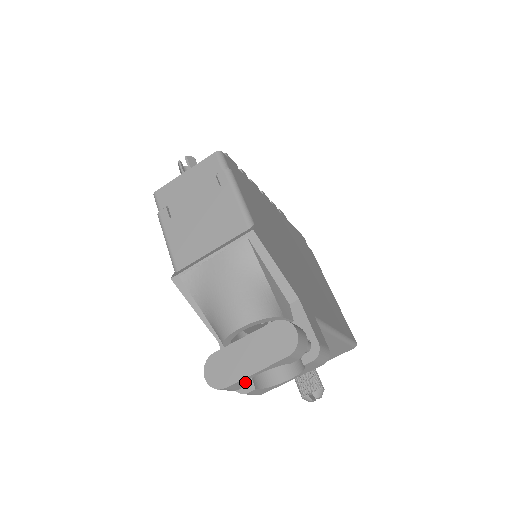
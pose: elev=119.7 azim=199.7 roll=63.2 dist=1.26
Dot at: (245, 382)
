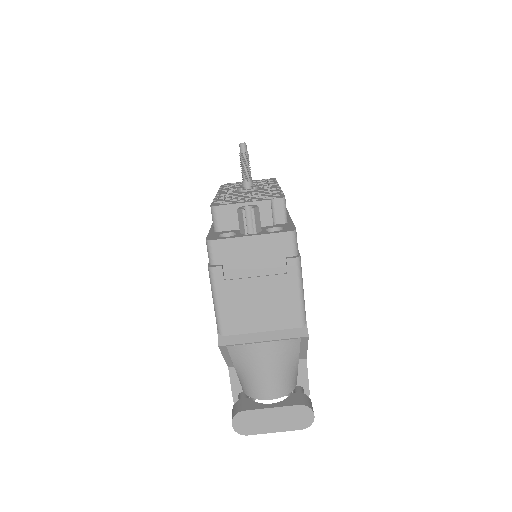
Dot at: occluded
